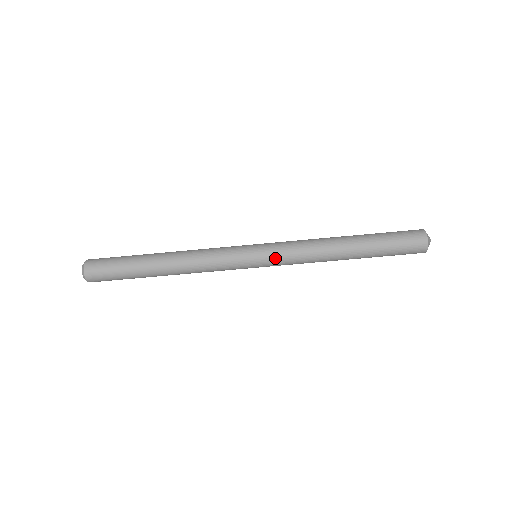
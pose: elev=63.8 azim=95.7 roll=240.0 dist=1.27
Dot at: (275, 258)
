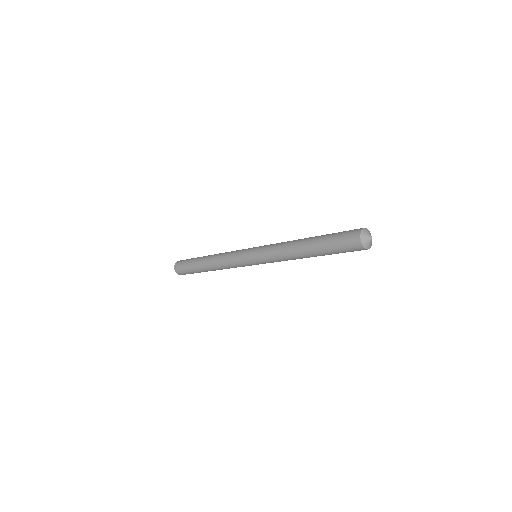
Dot at: occluded
